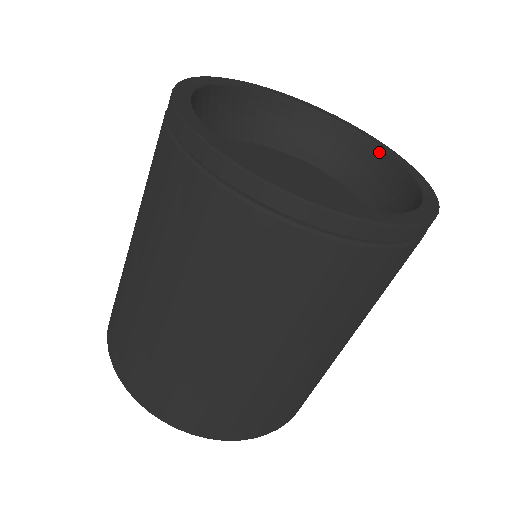
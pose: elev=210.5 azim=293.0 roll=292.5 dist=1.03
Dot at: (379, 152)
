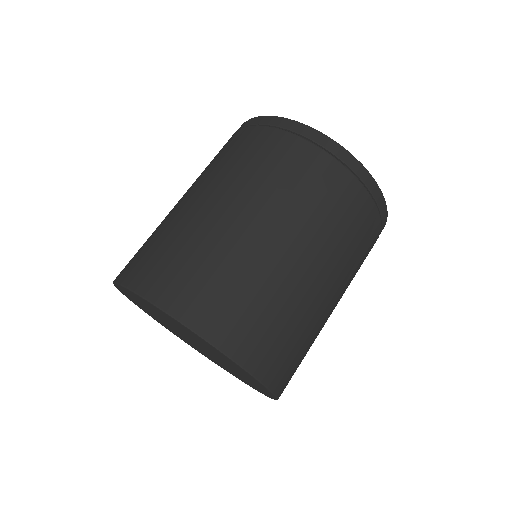
Dot at: occluded
